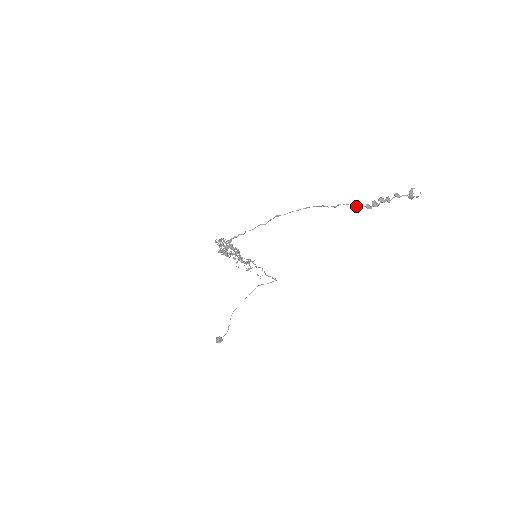
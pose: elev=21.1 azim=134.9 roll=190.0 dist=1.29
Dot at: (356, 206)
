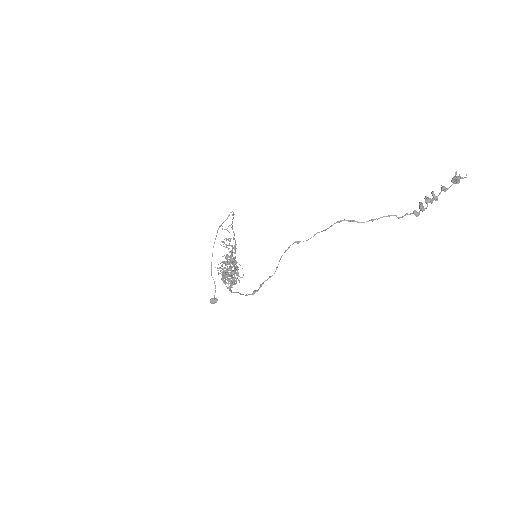
Dot at: (402, 217)
